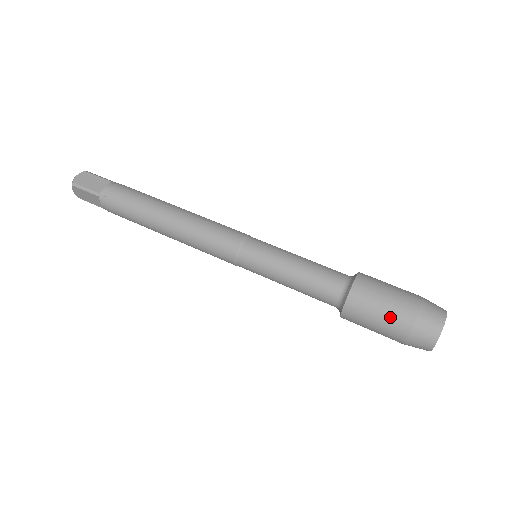
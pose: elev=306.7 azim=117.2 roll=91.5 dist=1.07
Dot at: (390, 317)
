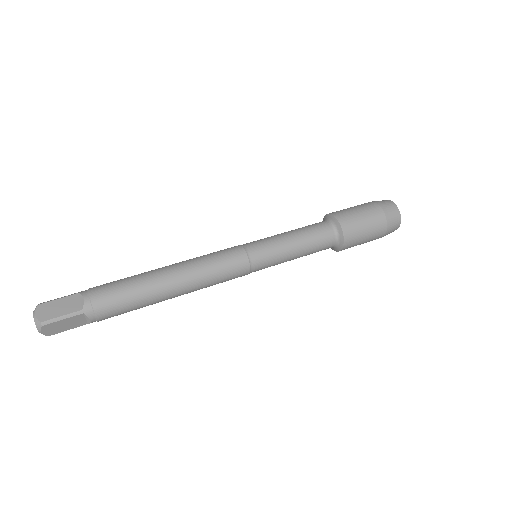
Dot at: (372, 224)
